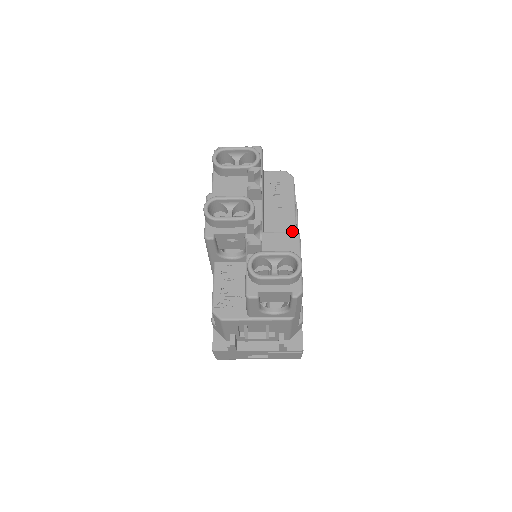
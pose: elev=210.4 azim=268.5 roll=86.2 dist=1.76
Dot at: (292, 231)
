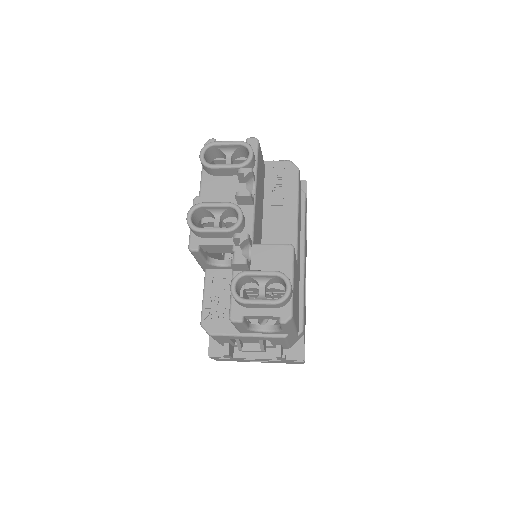
Dot at: occluded
